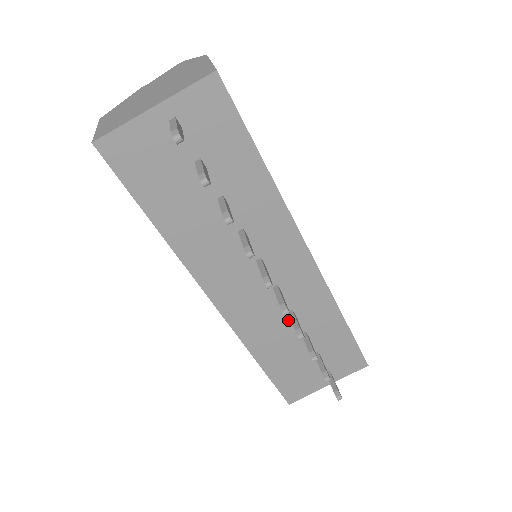
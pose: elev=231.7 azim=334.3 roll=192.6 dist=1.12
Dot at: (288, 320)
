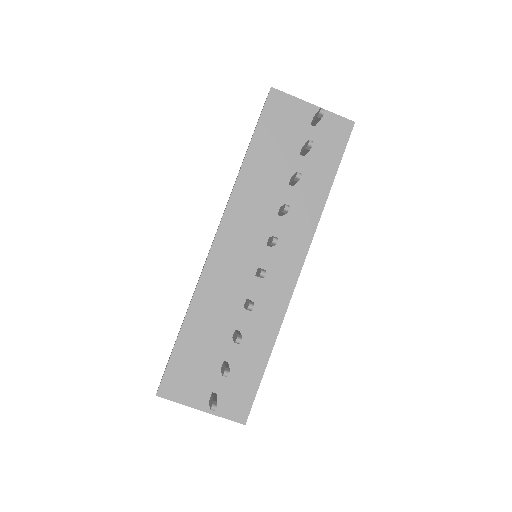
Dot at: (240, 307)
